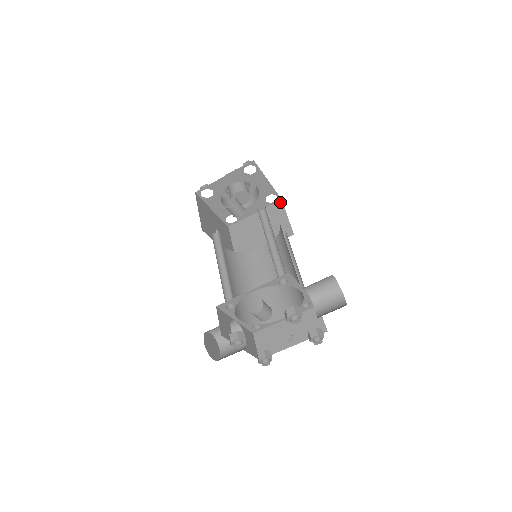
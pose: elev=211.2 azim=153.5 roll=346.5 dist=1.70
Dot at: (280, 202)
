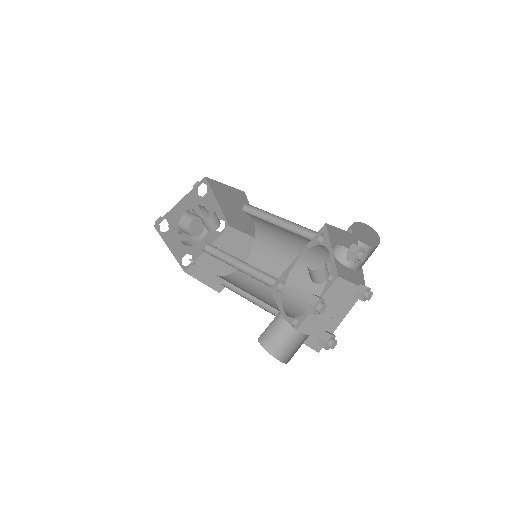
Dot at: (229, 228)
